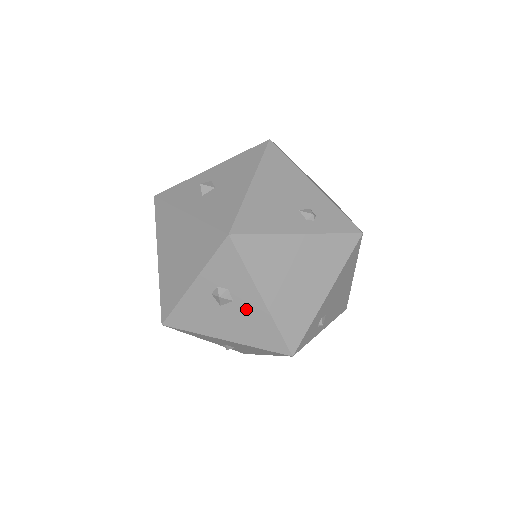
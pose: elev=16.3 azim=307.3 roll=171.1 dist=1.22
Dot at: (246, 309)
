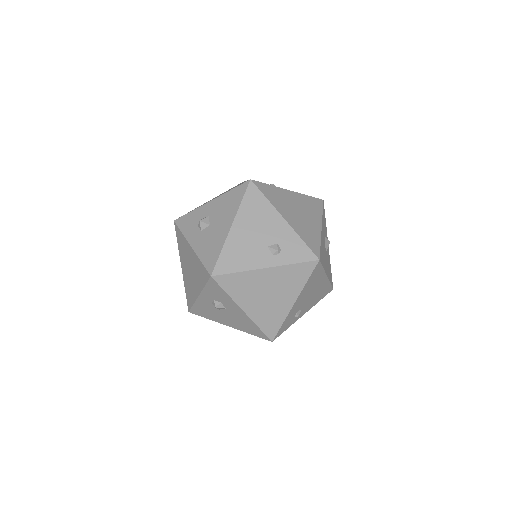
Dot at: (235, 314)
